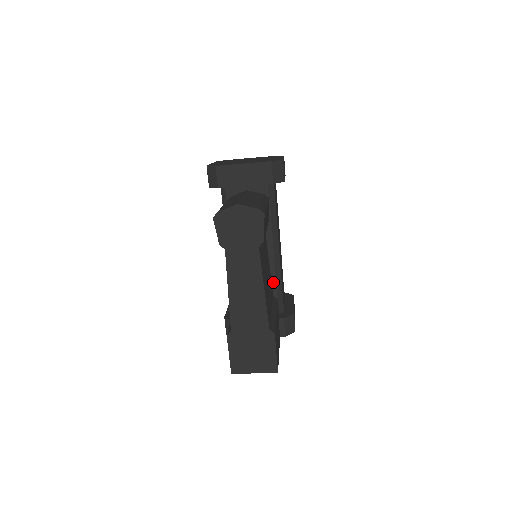
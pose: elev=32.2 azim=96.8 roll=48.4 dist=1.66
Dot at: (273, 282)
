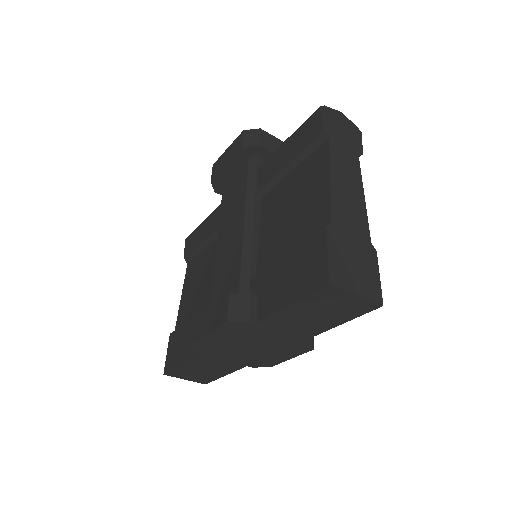
Dot at: occluded
